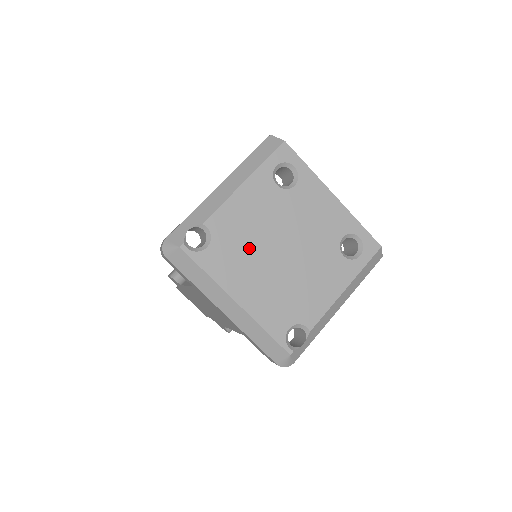
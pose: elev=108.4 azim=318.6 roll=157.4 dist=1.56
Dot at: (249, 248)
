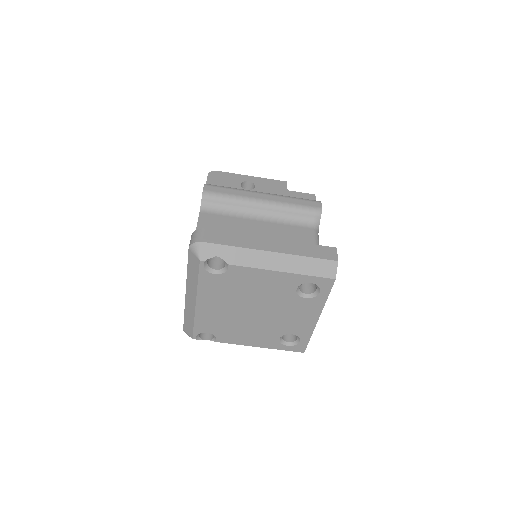
Dot at: (237, 294)
